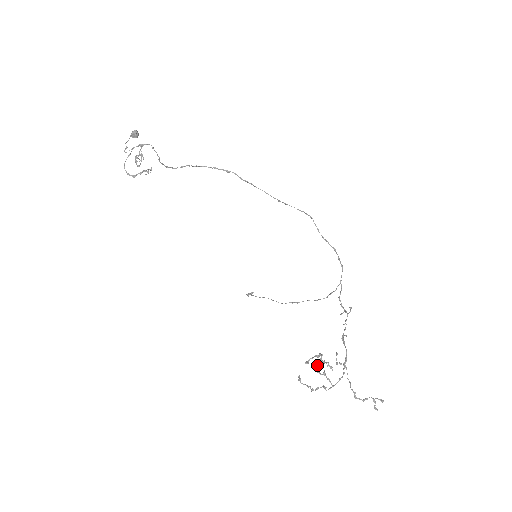
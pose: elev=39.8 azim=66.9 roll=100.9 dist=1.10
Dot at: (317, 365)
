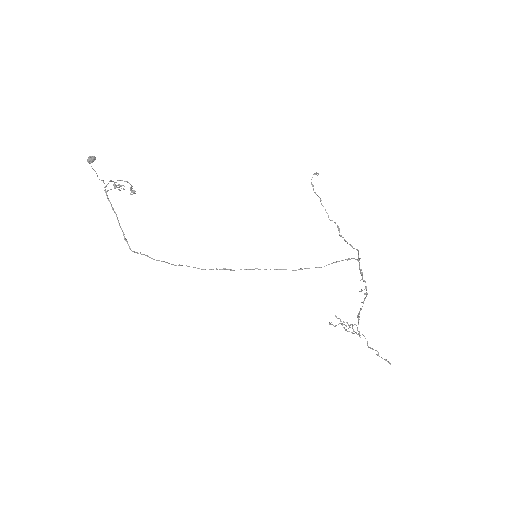
Dot at: occluded
